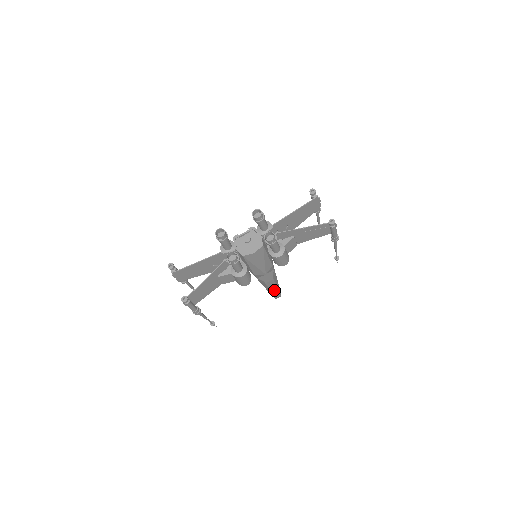
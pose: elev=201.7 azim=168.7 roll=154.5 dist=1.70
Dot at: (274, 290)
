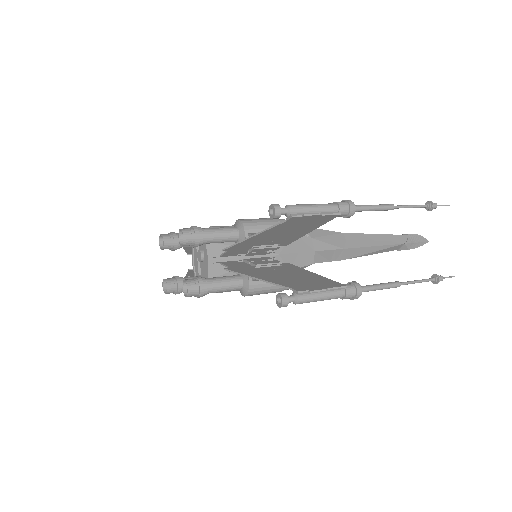
Dot at: (380, 252)
